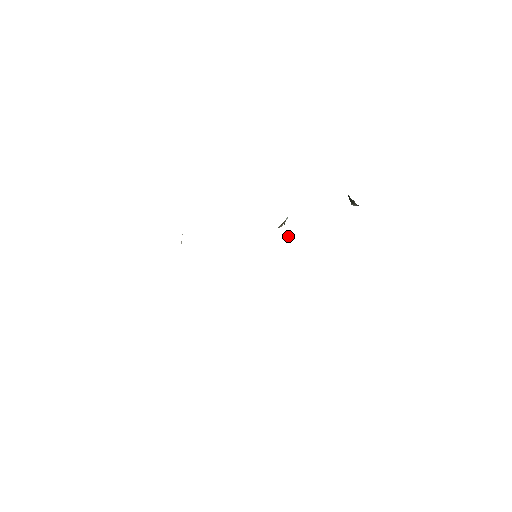
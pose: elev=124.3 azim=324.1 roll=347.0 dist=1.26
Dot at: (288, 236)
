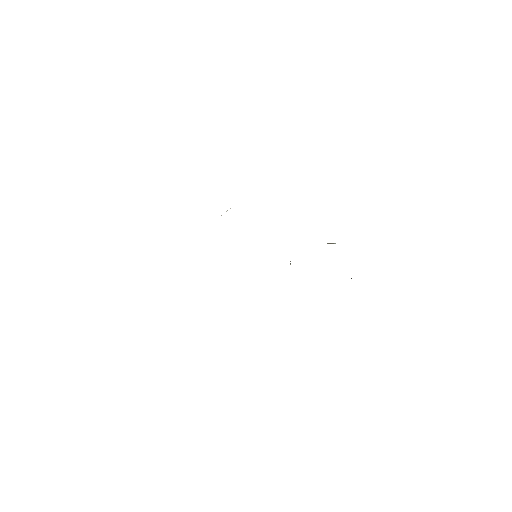
Dot at: (290, 261)
